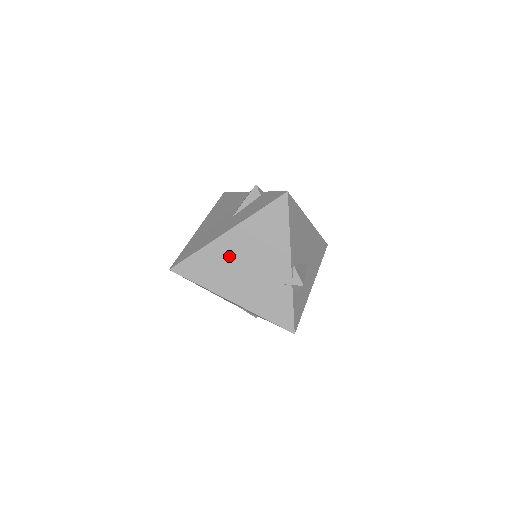
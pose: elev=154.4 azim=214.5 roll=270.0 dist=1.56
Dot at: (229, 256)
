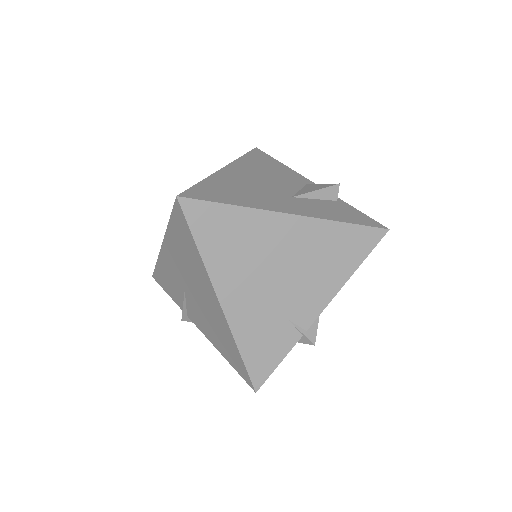
Dot at: (267, 245)
